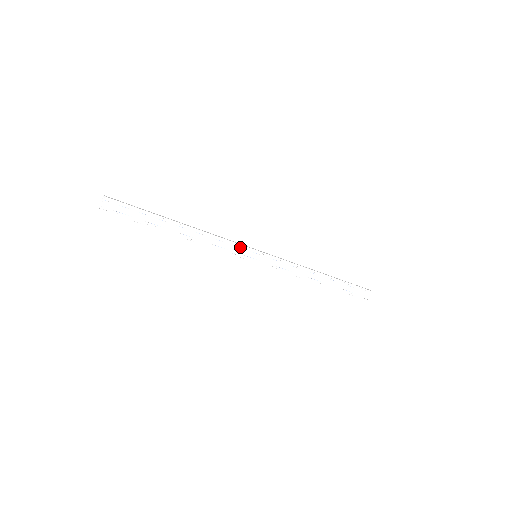
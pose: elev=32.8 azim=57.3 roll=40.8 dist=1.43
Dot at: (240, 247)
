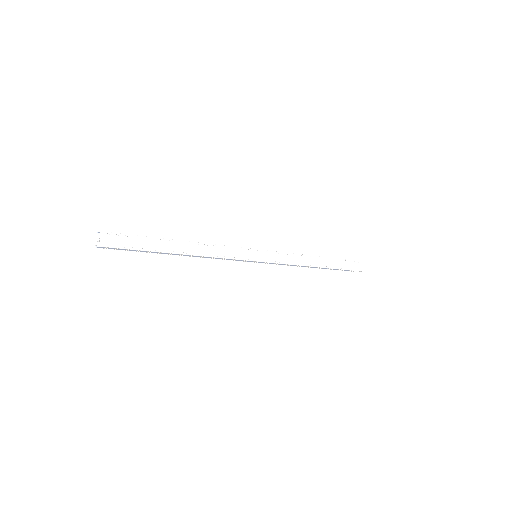
Dot at: (239, 260)
